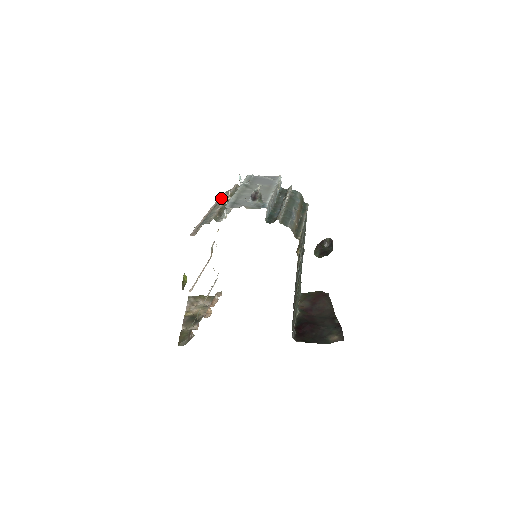
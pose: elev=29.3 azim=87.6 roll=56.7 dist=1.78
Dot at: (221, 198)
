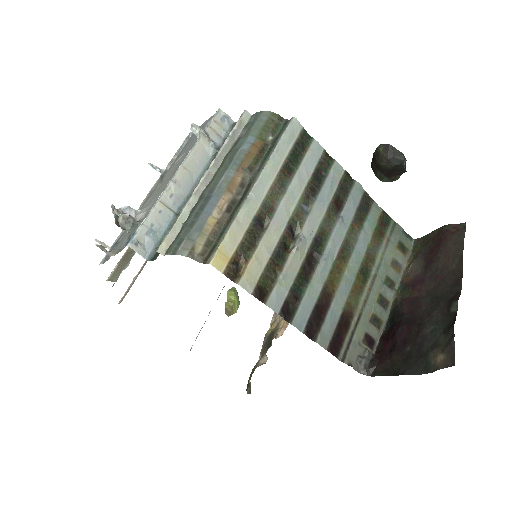
Dot at: occluded
